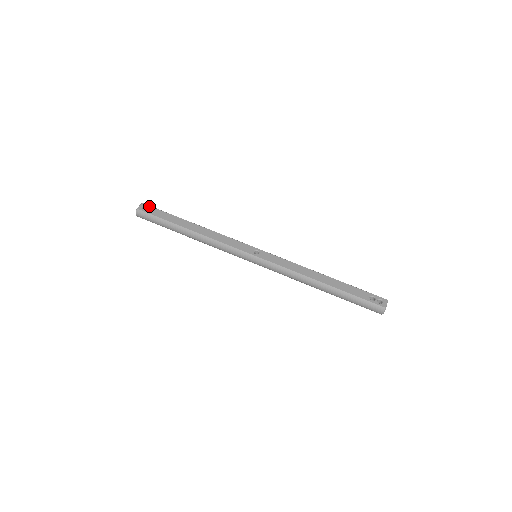
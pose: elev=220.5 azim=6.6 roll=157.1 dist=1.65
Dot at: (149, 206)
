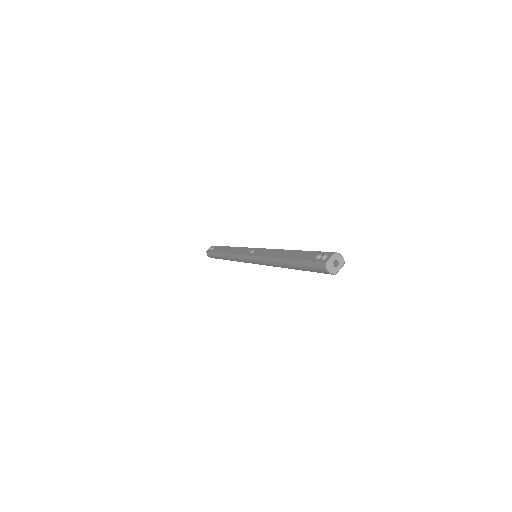
Dot at: (214, 246)
